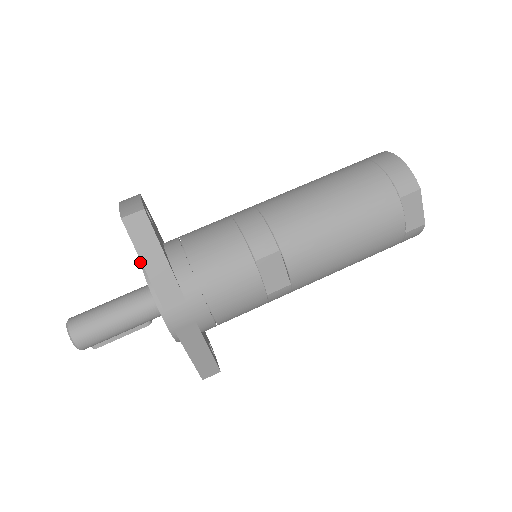
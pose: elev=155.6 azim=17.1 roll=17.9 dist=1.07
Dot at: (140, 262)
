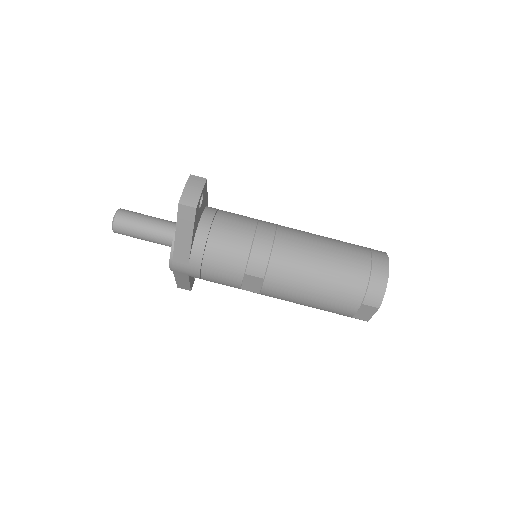
Dot at: occluded
